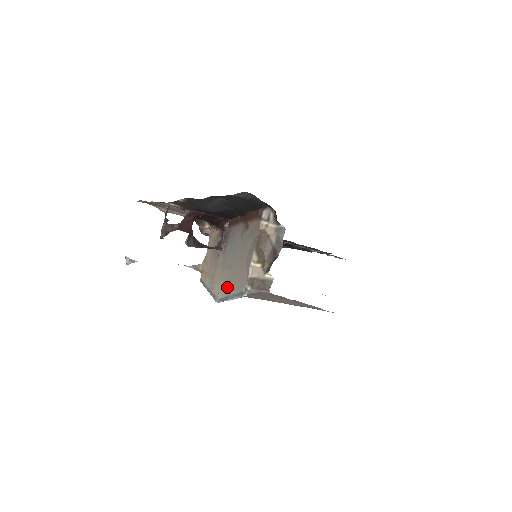
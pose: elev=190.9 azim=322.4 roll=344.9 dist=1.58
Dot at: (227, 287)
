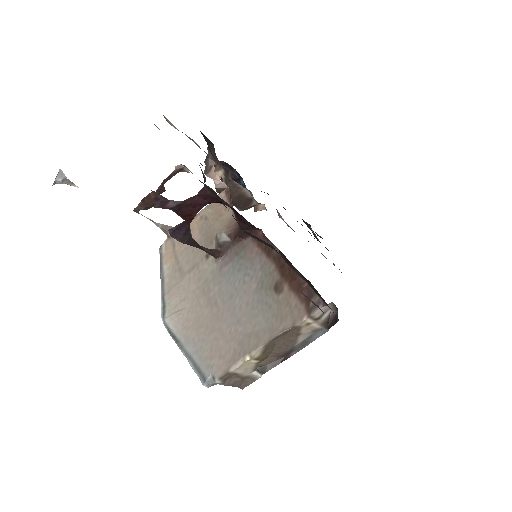
Dot at: (189, 329)
